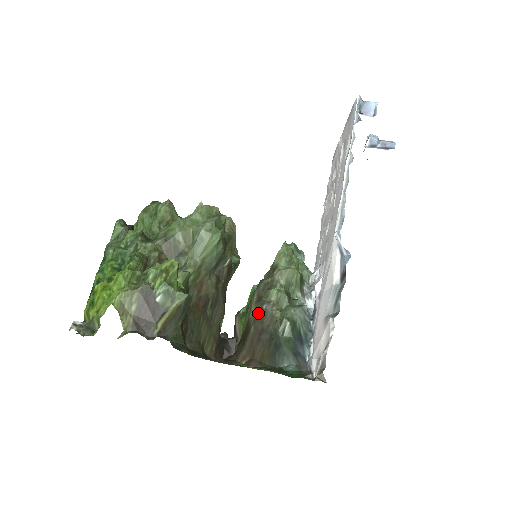
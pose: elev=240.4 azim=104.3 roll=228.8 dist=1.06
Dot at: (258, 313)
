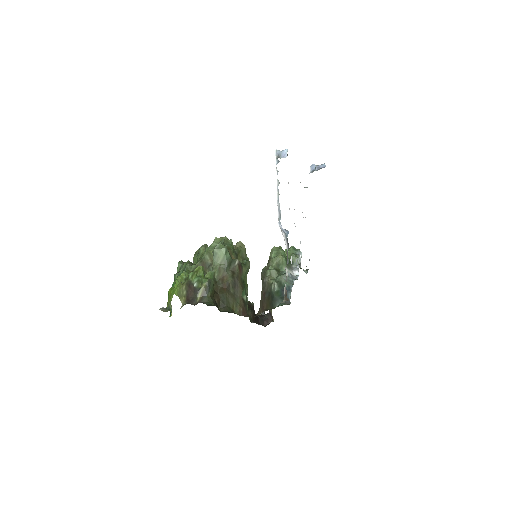
Dot at: (263, 285)
